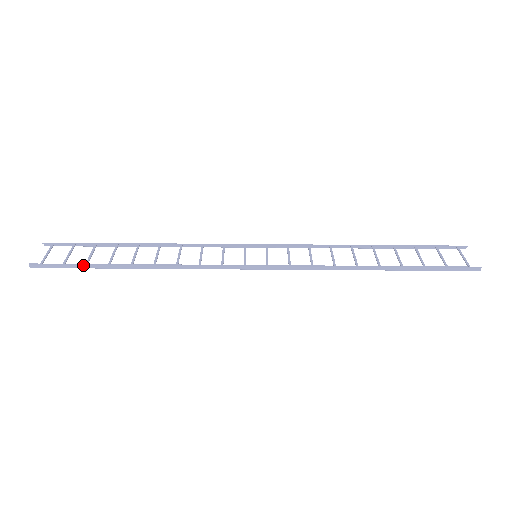
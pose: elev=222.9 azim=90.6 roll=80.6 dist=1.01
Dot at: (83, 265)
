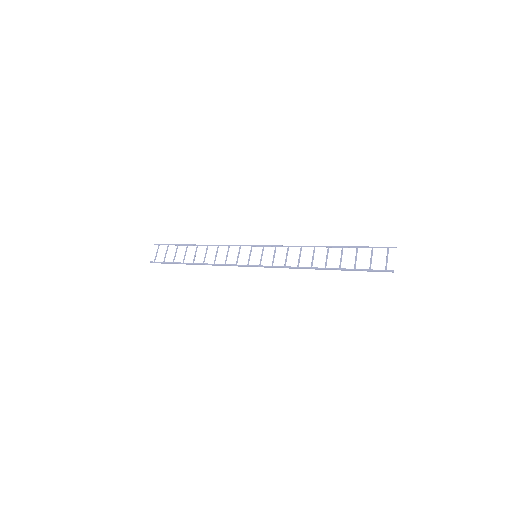
Dot at: (172, 263)
